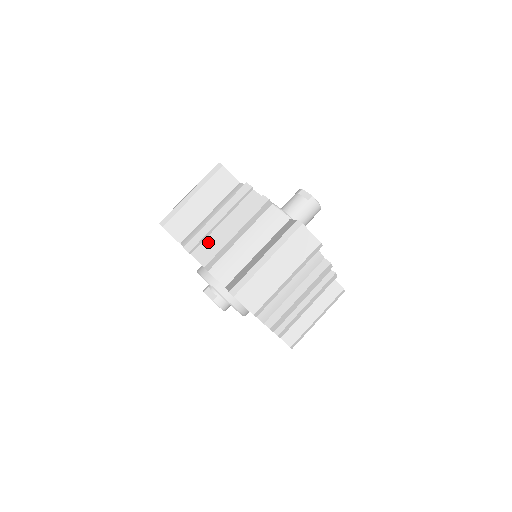
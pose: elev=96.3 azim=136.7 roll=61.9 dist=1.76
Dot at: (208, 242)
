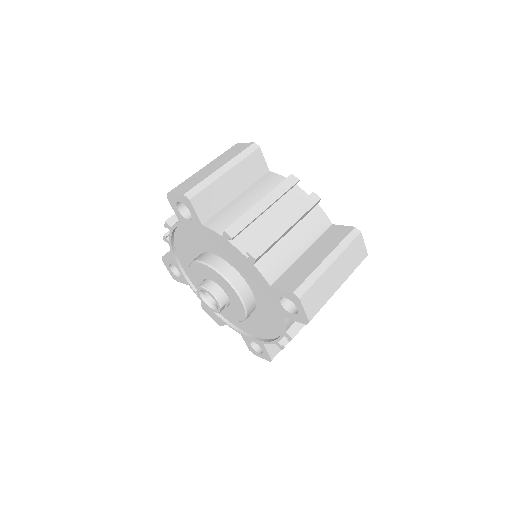
Dot at: occluded
